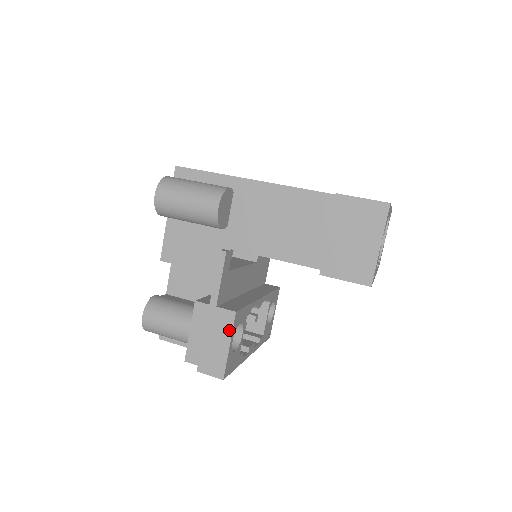
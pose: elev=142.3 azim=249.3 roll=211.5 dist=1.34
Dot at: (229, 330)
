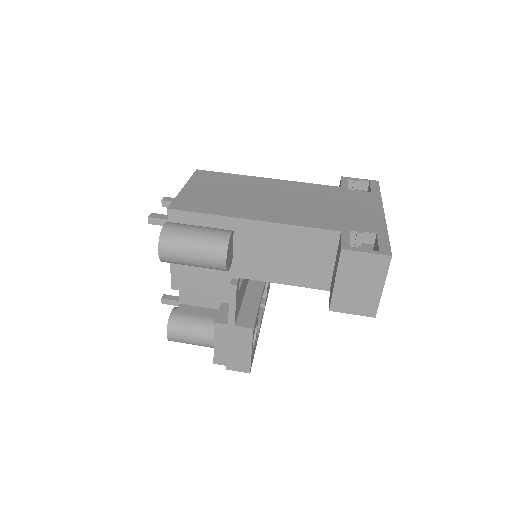
Dot at: (249, 341)
